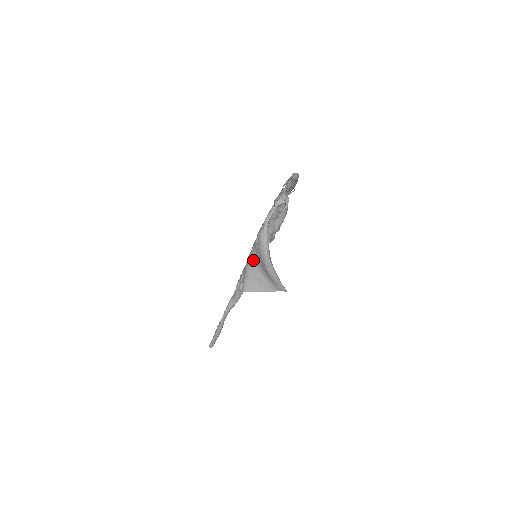
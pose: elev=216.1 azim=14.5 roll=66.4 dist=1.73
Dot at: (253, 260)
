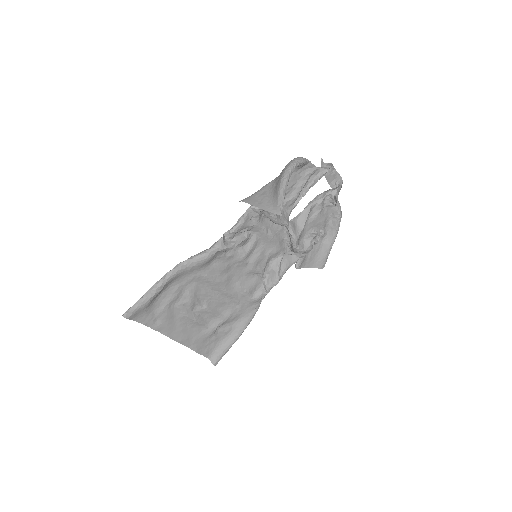
Dot at: (270, 184)
